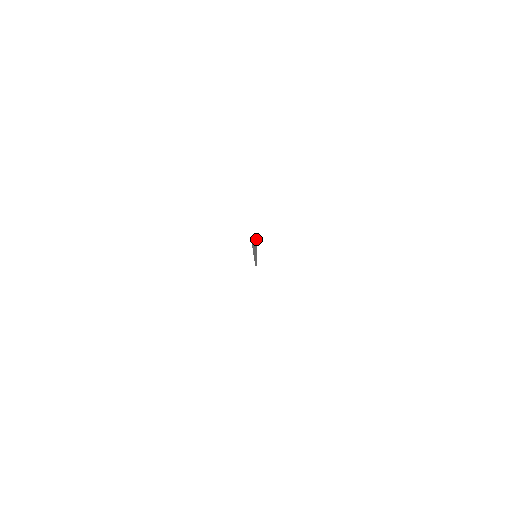
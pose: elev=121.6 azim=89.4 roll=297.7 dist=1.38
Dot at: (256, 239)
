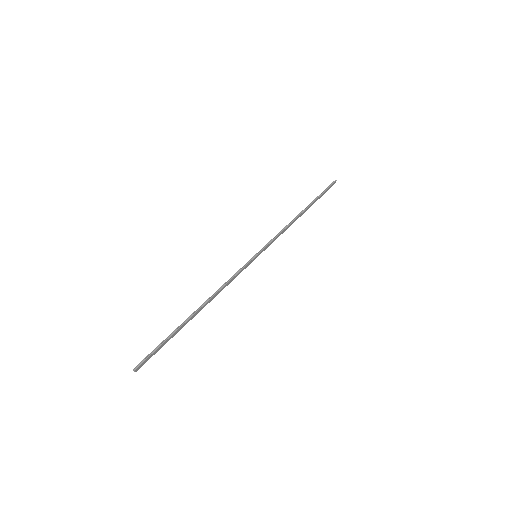
Dot at: (135, 371)
